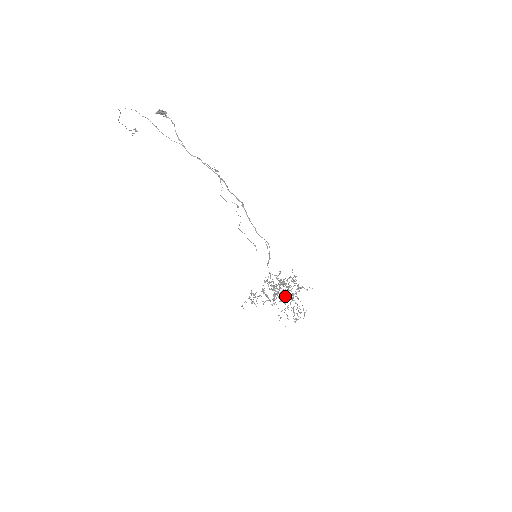
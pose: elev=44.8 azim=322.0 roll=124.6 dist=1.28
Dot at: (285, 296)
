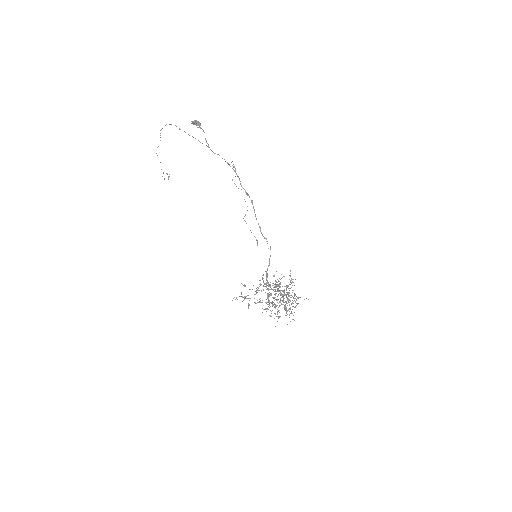
Dot at: occluded
